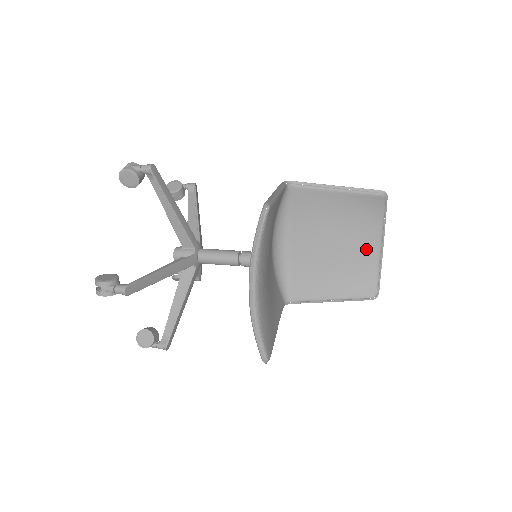
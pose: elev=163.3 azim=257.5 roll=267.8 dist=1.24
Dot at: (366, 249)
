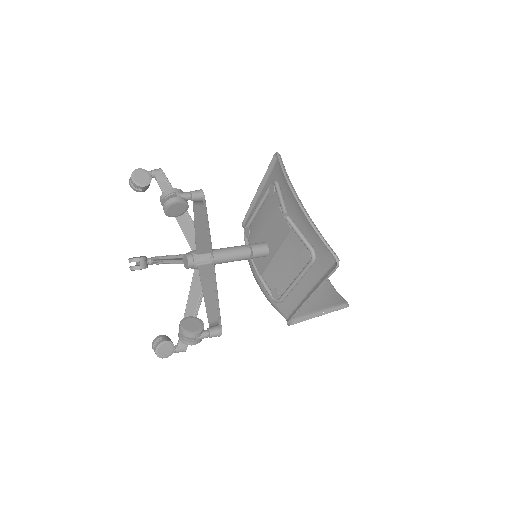
Dot at: occluded
